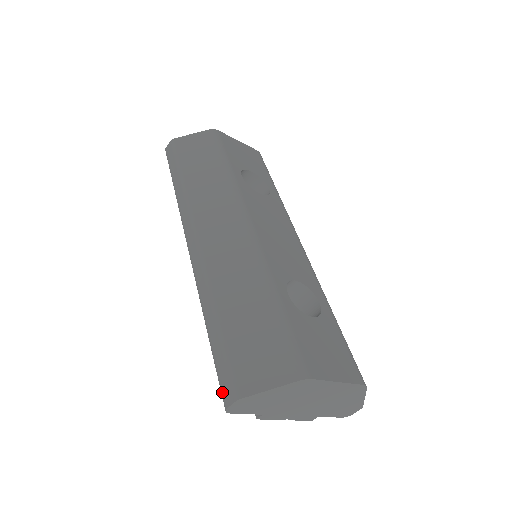
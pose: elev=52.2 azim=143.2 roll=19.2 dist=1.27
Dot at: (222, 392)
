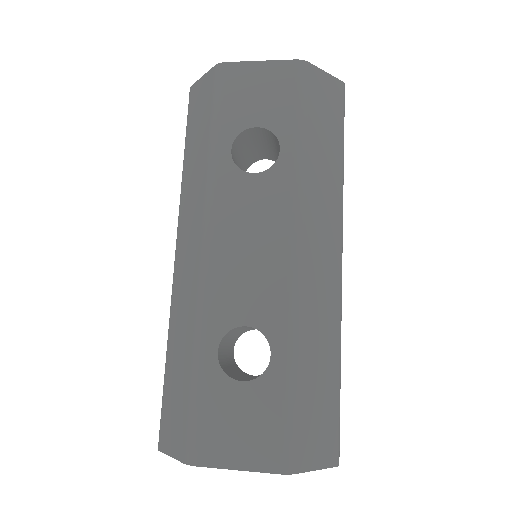
Dot at: occluded
